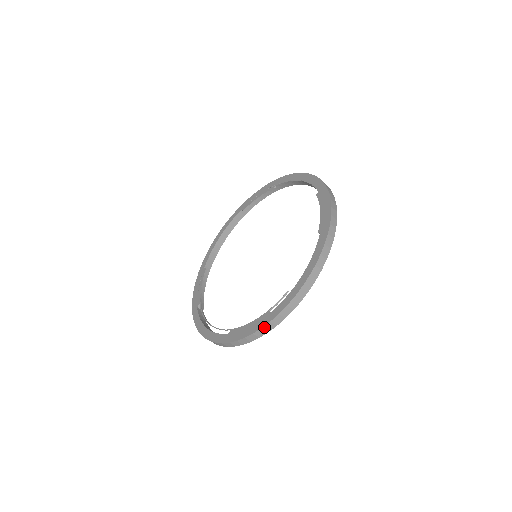
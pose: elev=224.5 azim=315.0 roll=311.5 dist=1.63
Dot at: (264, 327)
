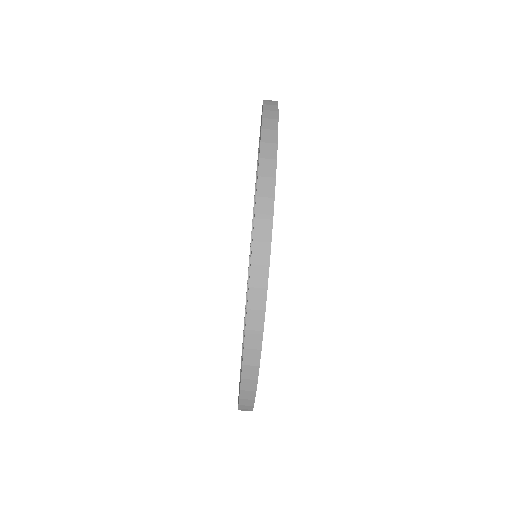
Dot at: (261, 155)
